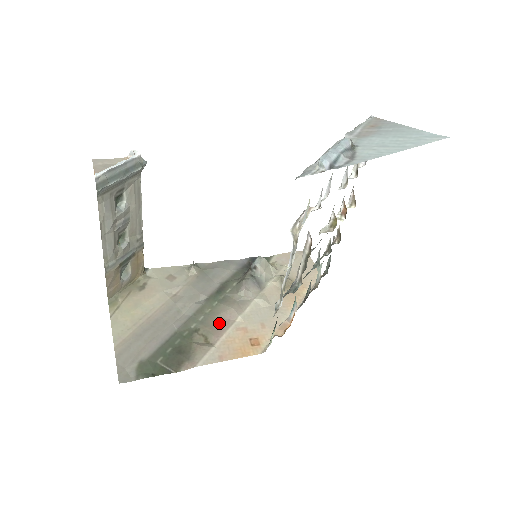
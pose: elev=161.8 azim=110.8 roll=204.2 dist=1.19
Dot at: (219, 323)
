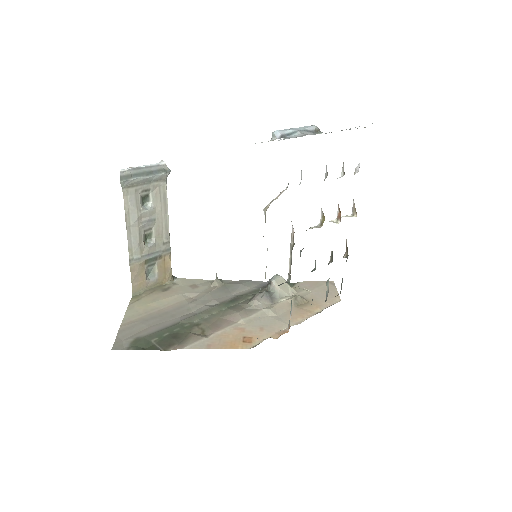
Dot at: (221, 322)
